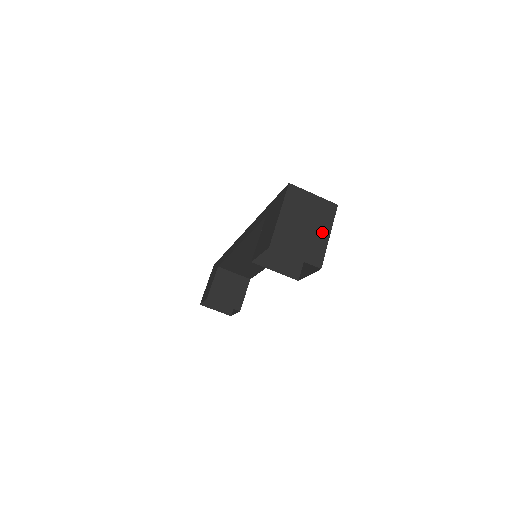
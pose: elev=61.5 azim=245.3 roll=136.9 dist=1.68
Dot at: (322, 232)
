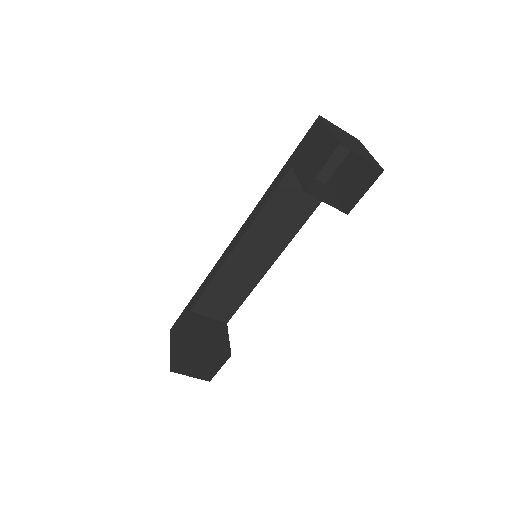
Dot at: (364, 150)
